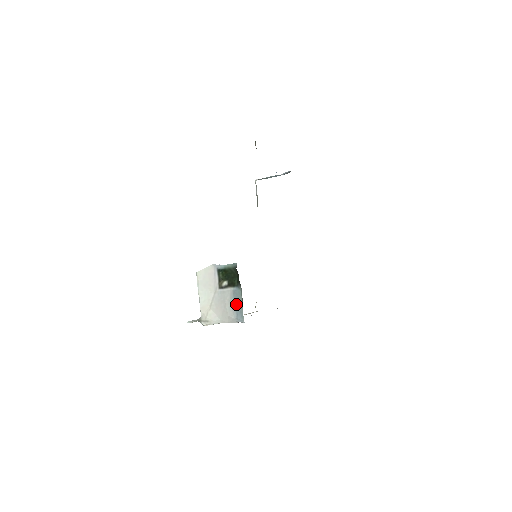
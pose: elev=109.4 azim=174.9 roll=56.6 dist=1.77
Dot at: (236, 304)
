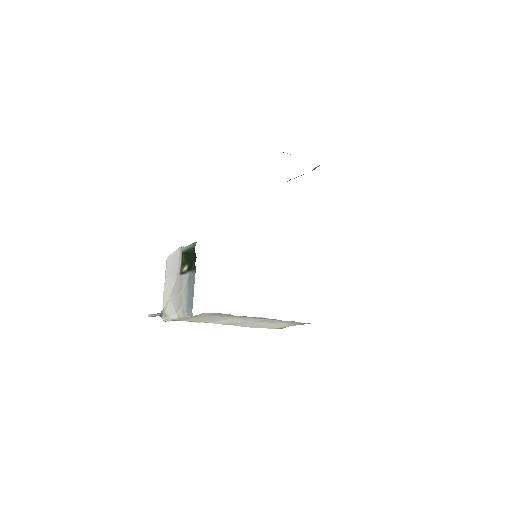
Dot at: (189, 292)
